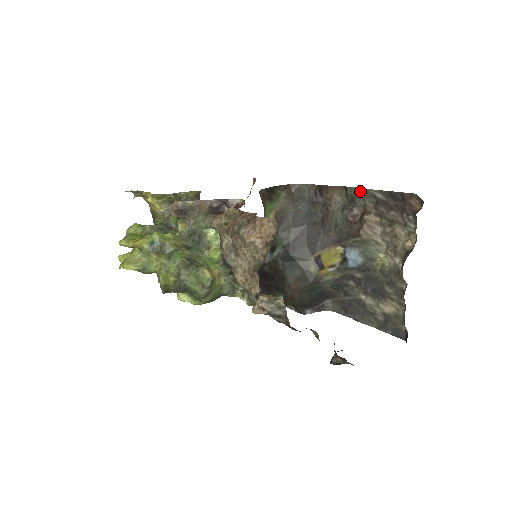
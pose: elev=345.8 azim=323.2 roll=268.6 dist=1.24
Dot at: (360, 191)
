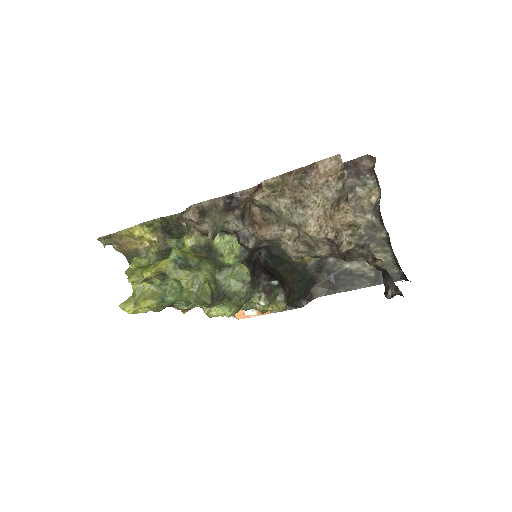
Dot at: occluded
